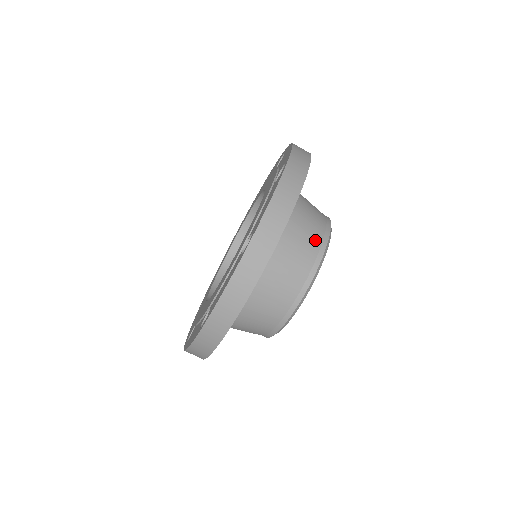
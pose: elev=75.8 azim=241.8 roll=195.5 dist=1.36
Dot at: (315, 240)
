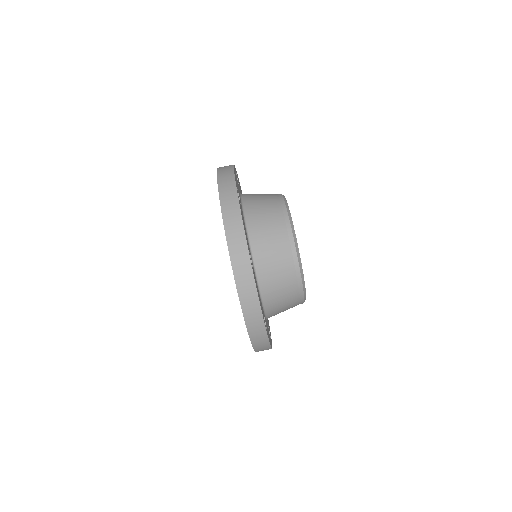
Dot at: (272, 195)
